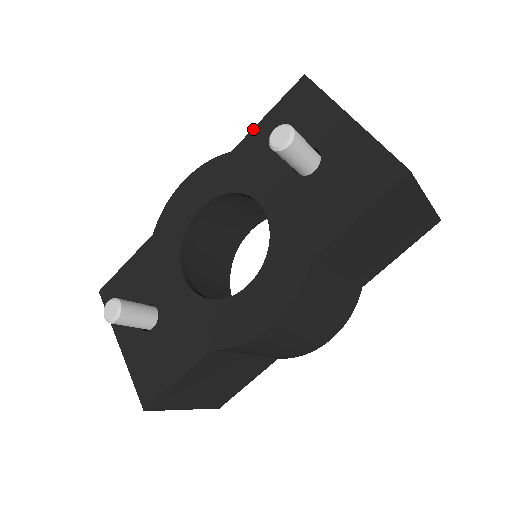
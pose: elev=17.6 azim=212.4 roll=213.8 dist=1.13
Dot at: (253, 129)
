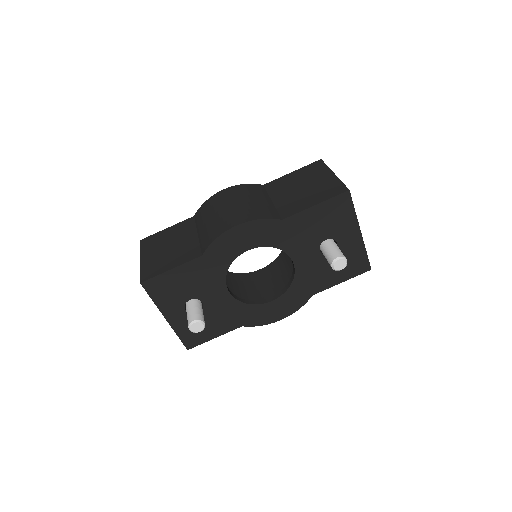
Dot at: (303, 211)
